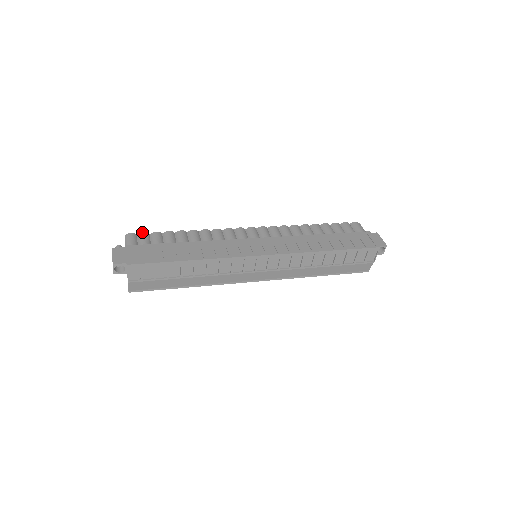
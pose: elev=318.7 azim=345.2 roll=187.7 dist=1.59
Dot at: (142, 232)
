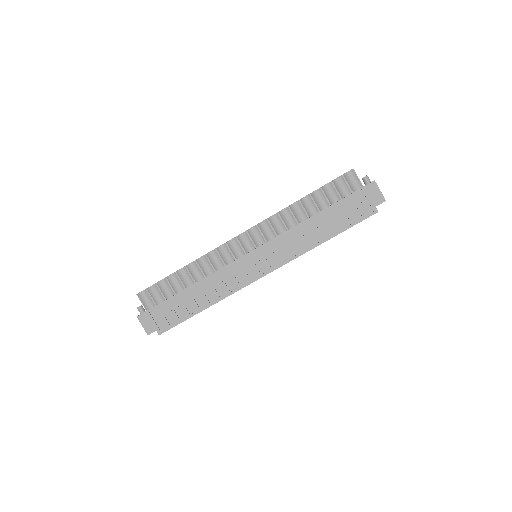
Dot at: (149, 287)
